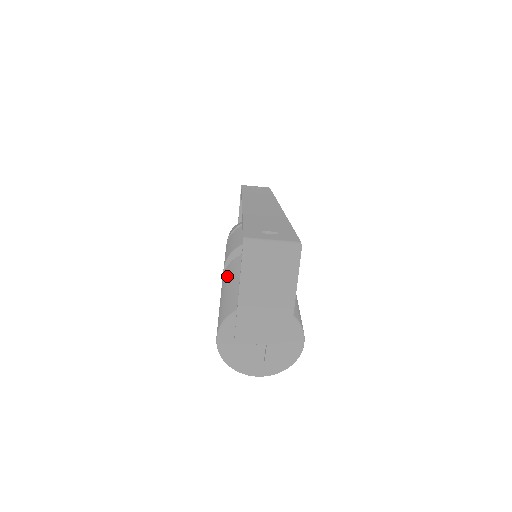
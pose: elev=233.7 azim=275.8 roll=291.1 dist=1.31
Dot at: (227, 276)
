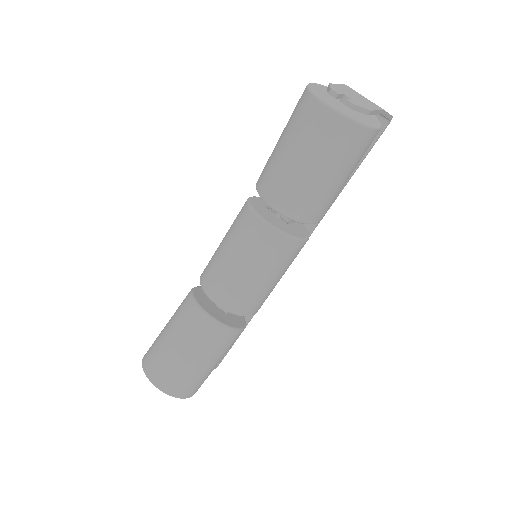
Dot at: occluded
